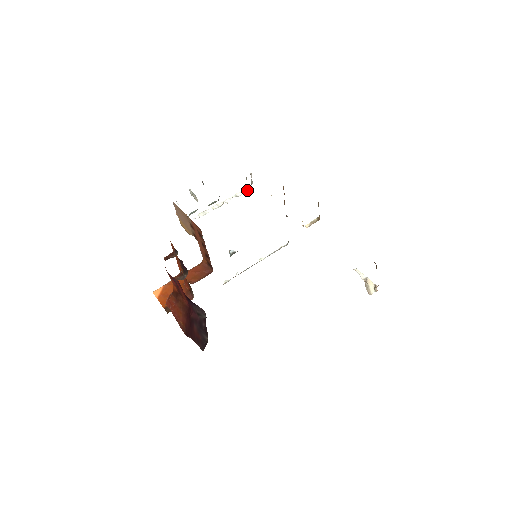
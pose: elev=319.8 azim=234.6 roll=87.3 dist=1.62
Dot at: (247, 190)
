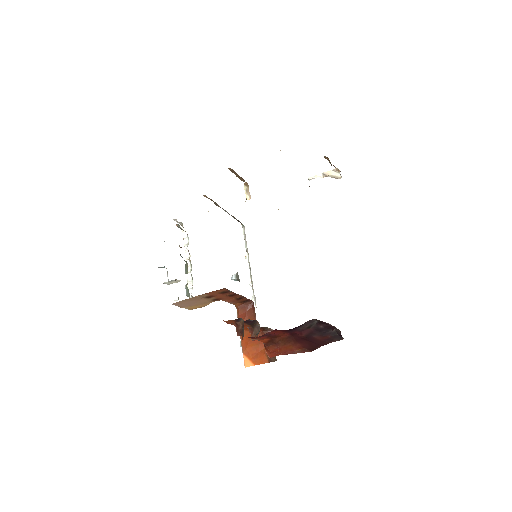
Dot at: (186, 232)
